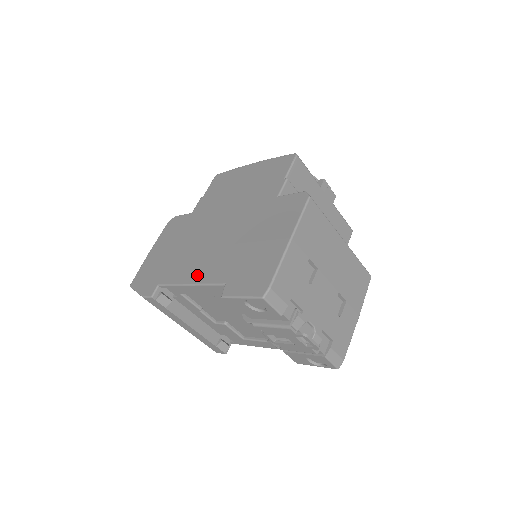
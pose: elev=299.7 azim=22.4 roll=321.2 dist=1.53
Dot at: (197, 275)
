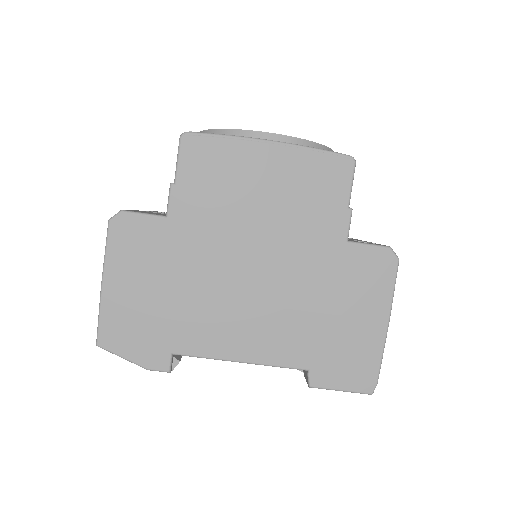
Dot at: (251, 350)
